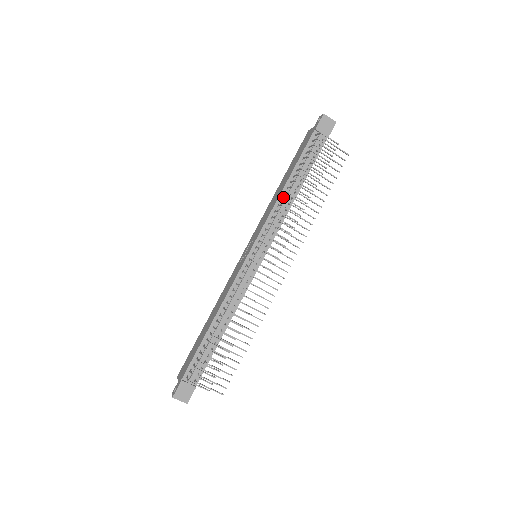
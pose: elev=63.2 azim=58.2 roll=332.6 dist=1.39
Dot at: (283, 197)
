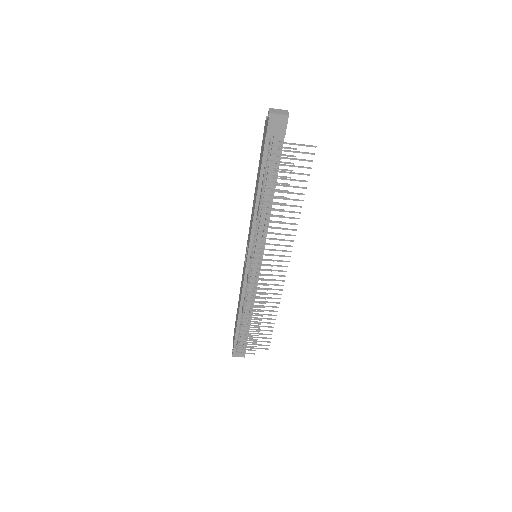
Dot at: occluded
